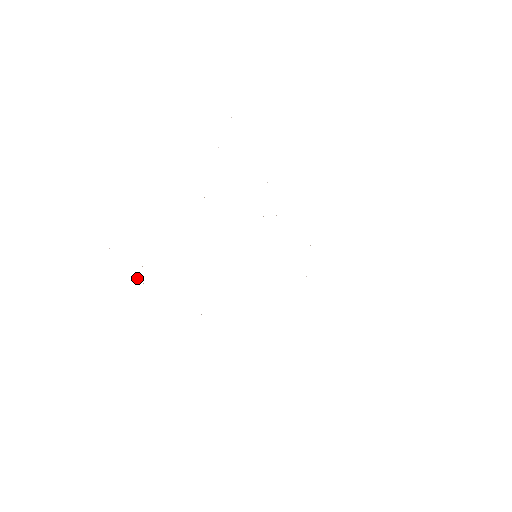
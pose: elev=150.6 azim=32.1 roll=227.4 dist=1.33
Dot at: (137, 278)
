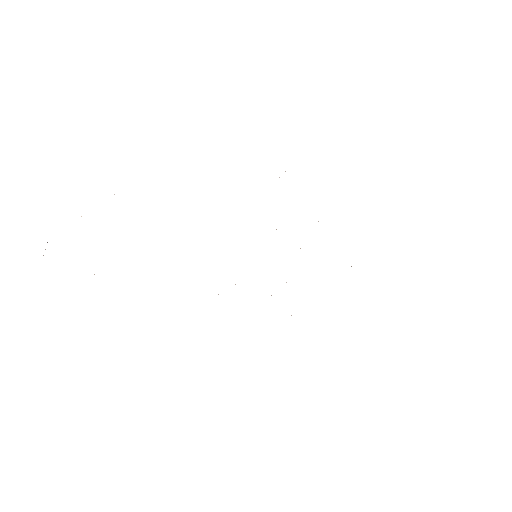
Dot at: occluded
